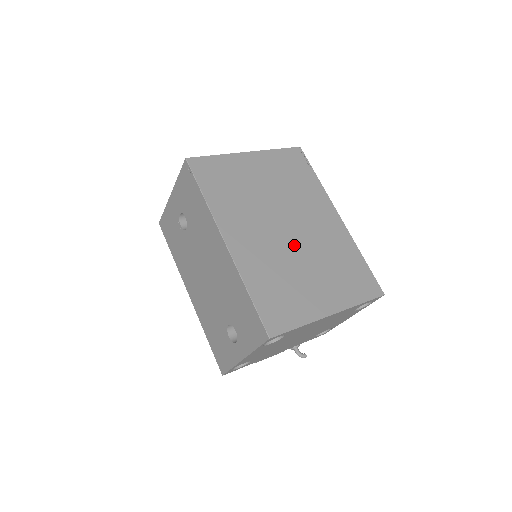
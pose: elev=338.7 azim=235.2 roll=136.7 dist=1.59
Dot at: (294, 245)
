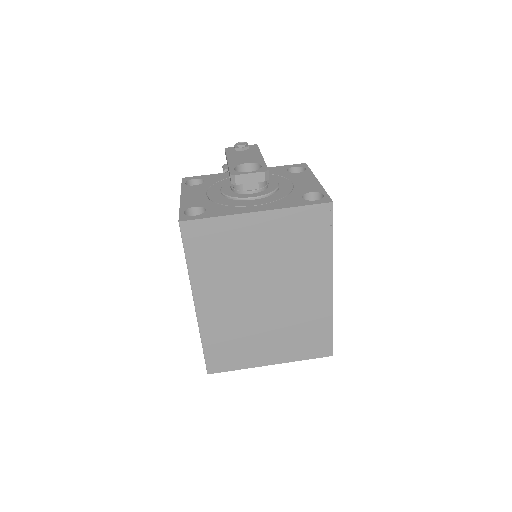
Dot at: (263, 312)
